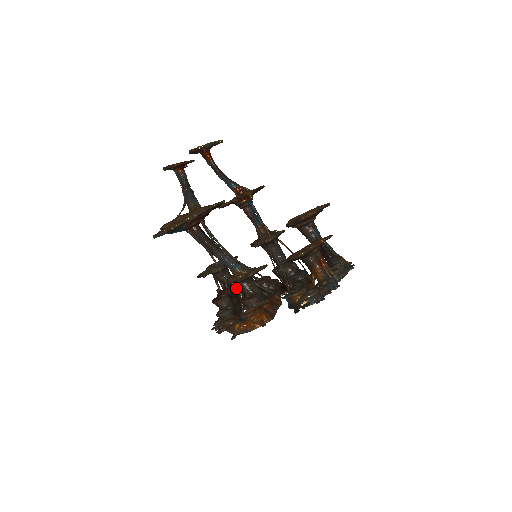
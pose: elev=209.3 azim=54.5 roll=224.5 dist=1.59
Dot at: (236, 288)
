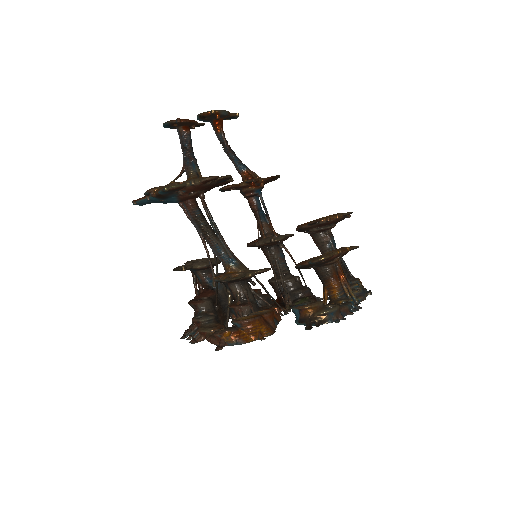
Dot at: (219, 294)
